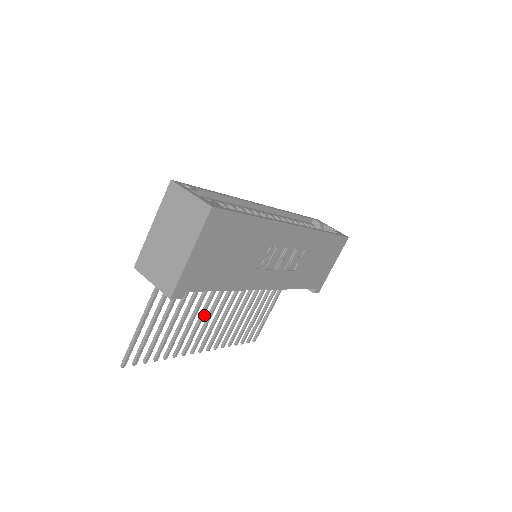
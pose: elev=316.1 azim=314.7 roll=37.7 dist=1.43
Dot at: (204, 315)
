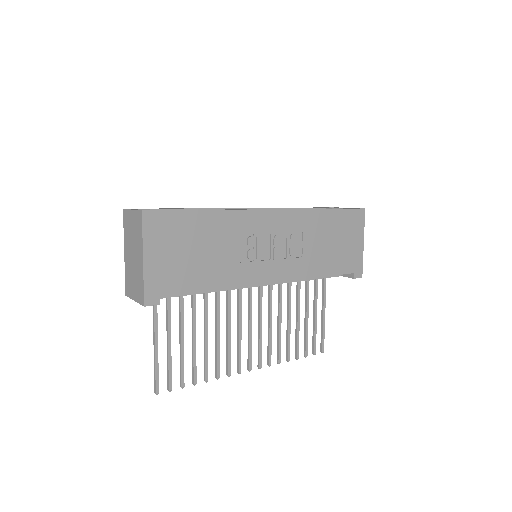
Dot at: (230, 329)
